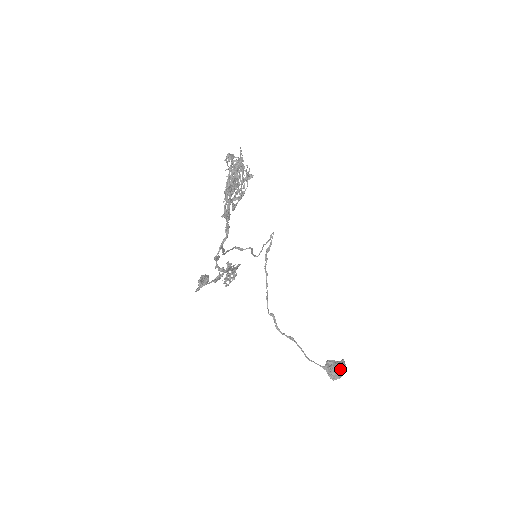
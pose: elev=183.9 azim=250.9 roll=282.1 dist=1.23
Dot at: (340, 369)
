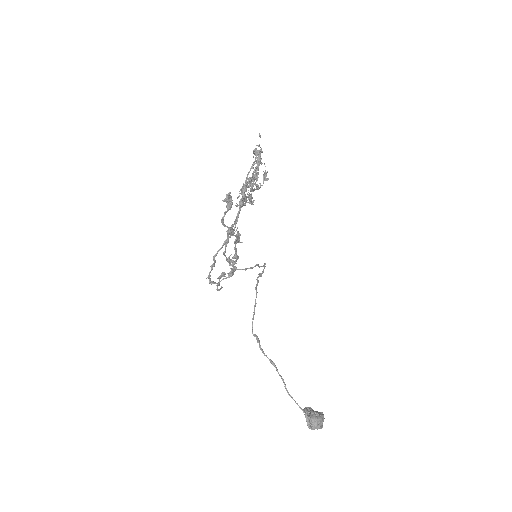
Dot at: (320, 415)
